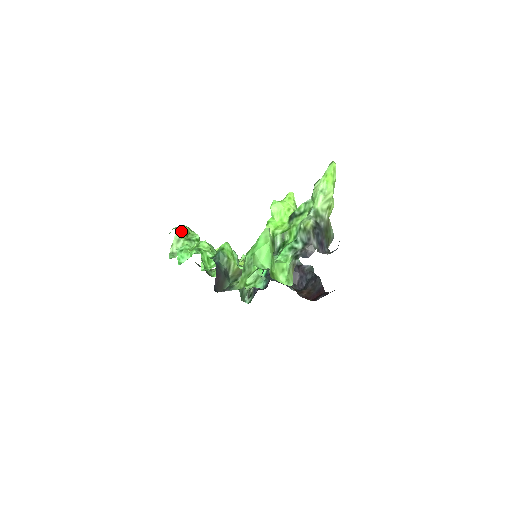
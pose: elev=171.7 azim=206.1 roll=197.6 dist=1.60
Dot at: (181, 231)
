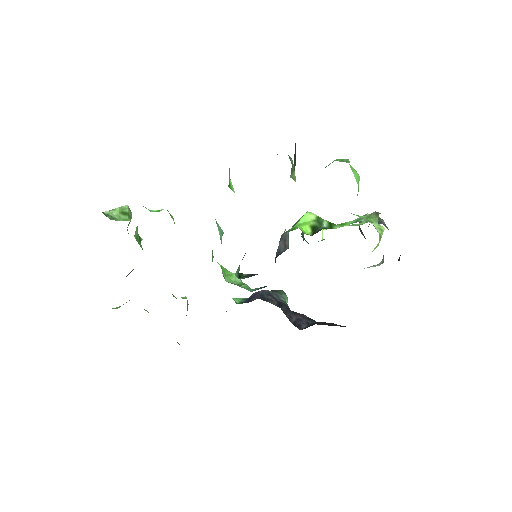
Dot at: (131, 212)
